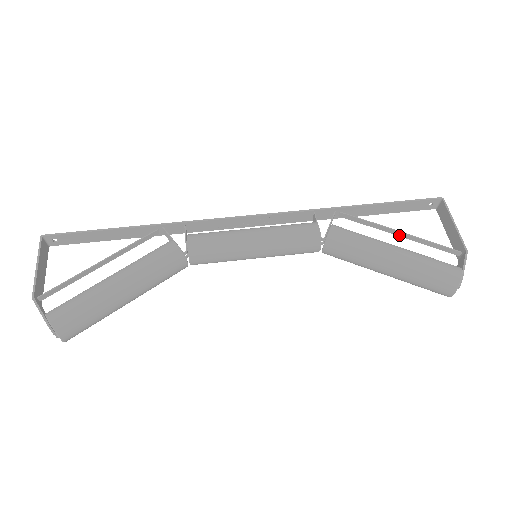
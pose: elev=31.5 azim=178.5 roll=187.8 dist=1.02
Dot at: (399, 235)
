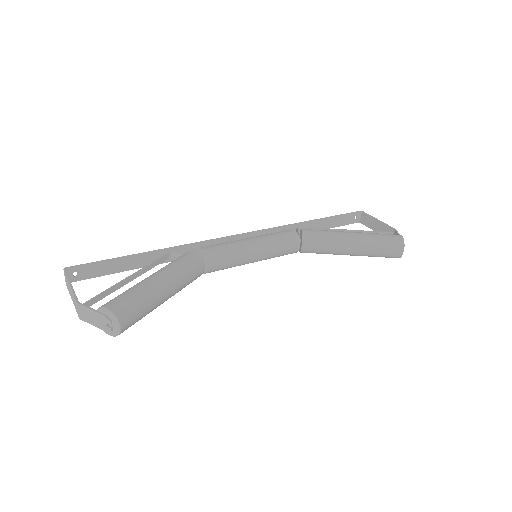
Dot at: occluded
